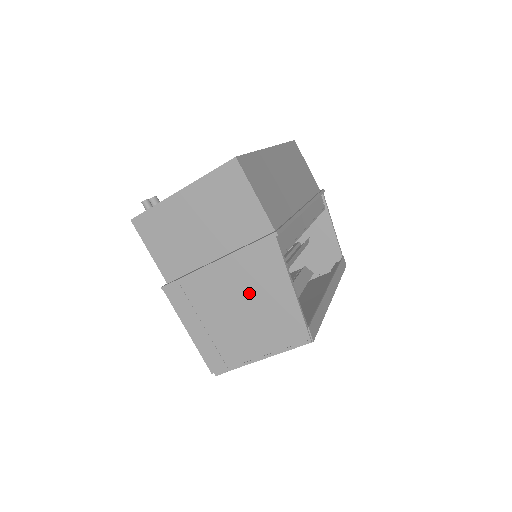
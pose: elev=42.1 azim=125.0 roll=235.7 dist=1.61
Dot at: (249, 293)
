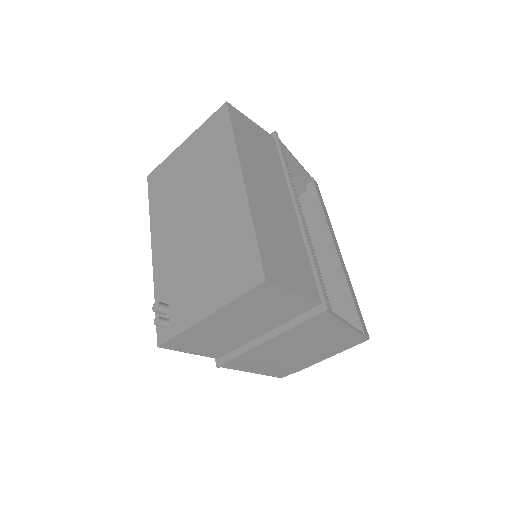
Dot at: (306, 341)
